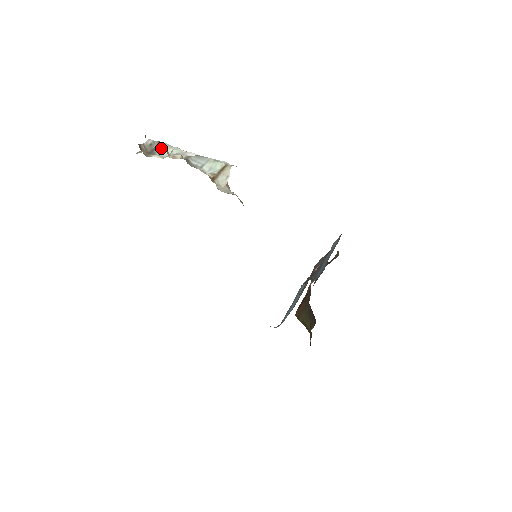
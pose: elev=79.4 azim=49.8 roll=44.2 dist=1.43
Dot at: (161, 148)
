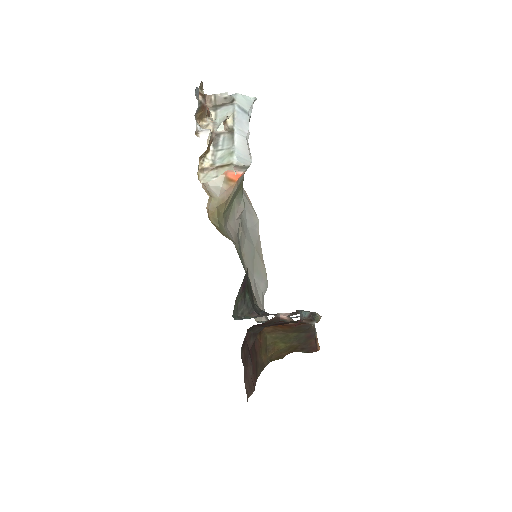
Dot at: (227, 107)
